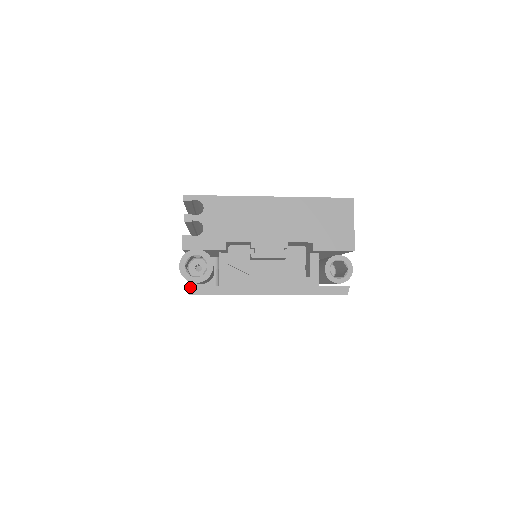
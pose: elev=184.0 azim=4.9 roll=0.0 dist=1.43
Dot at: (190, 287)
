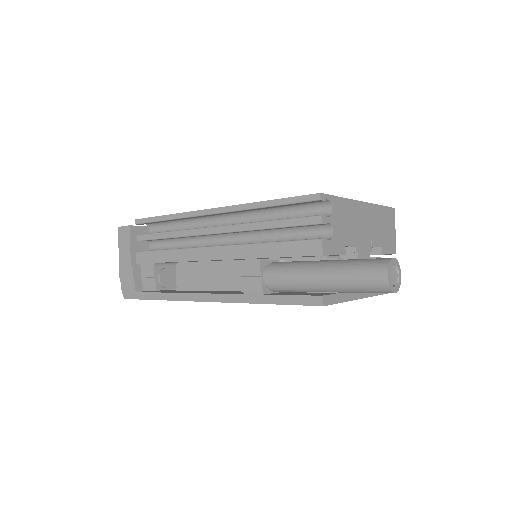
Dot at: (324, 297)
